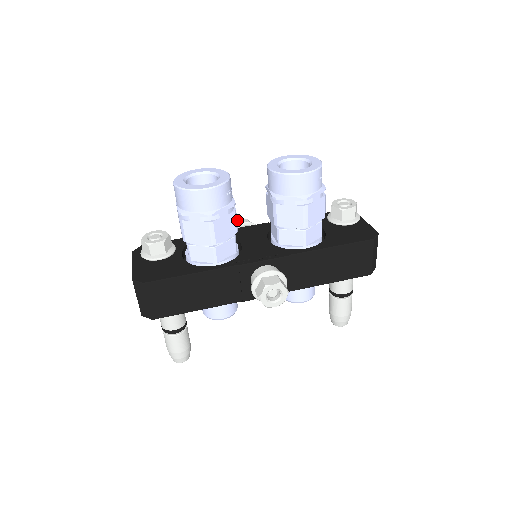
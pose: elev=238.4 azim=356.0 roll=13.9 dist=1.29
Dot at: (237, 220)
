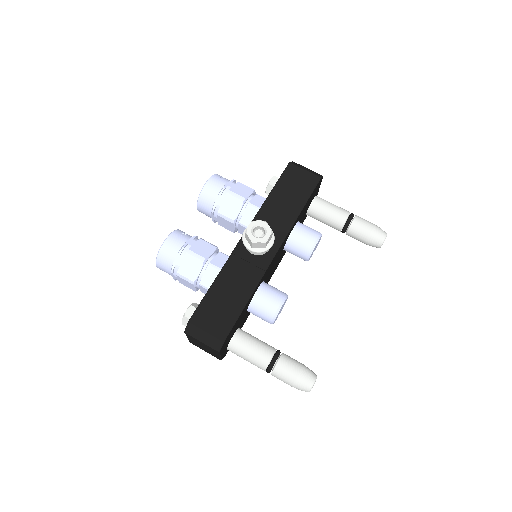
Dot at: occluded
